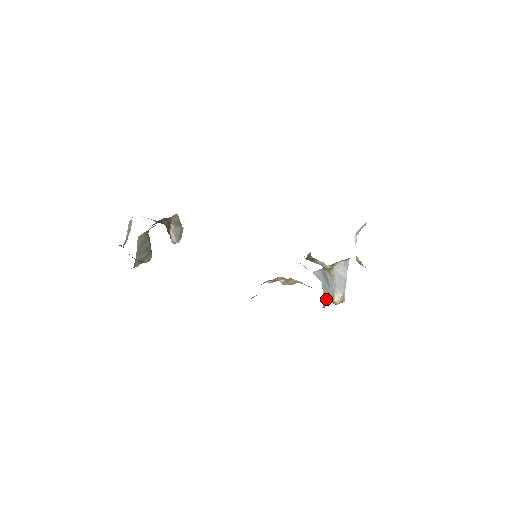
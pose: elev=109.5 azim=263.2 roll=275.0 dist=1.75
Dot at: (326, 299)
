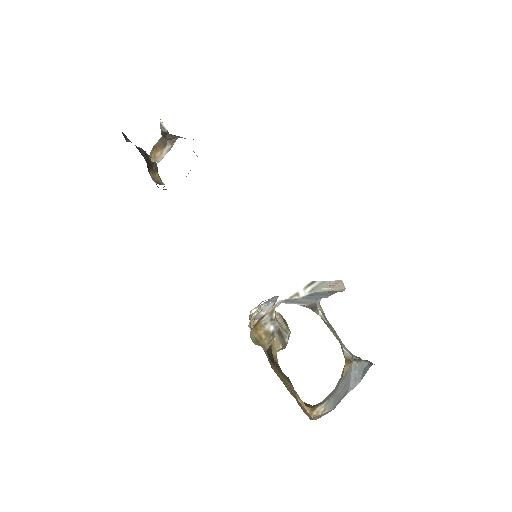
Dot at: occluded
